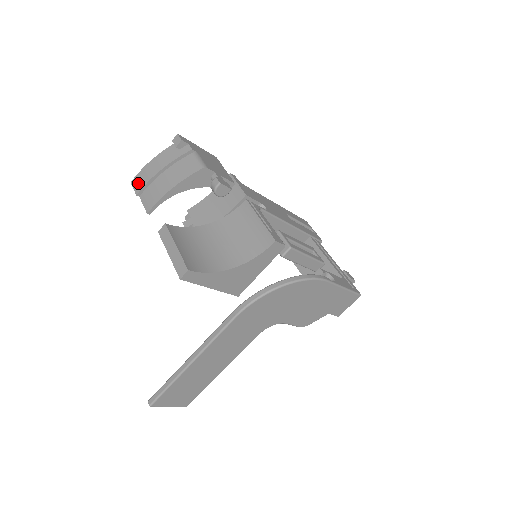
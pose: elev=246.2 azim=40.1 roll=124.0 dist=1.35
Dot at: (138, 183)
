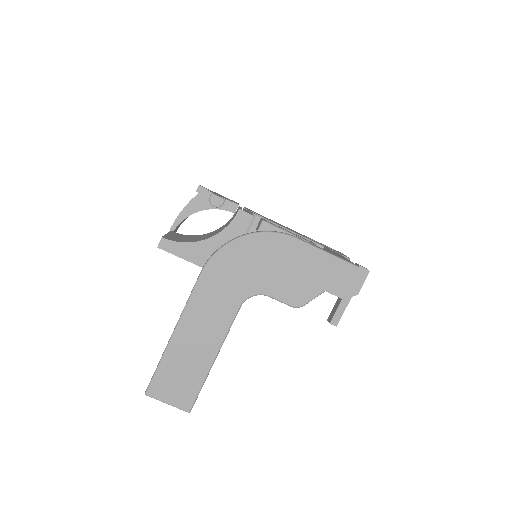
Dot at: occluded
